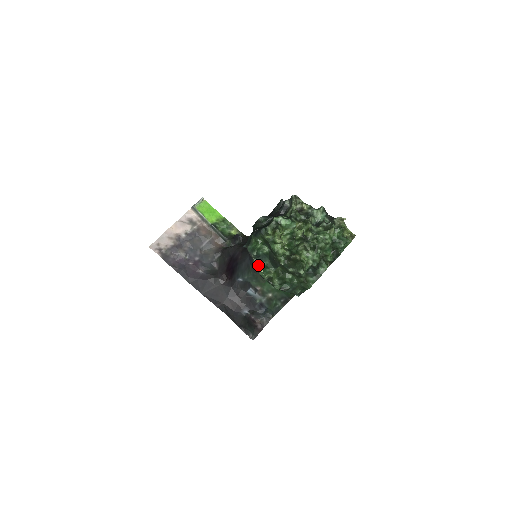
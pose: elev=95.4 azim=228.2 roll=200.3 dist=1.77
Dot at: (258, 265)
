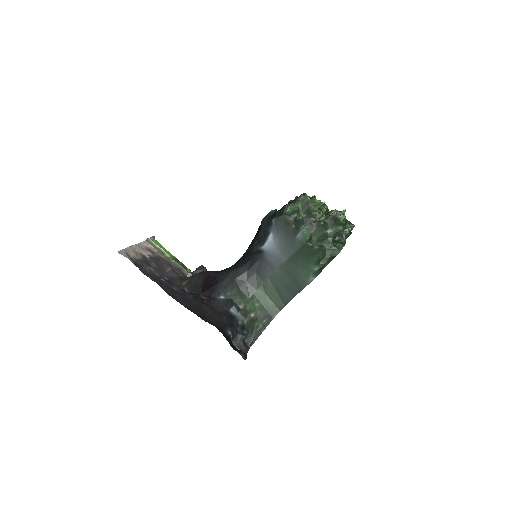
Dot at: occluded
